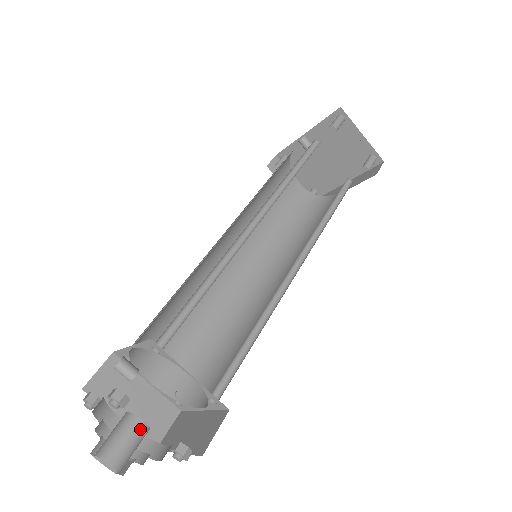
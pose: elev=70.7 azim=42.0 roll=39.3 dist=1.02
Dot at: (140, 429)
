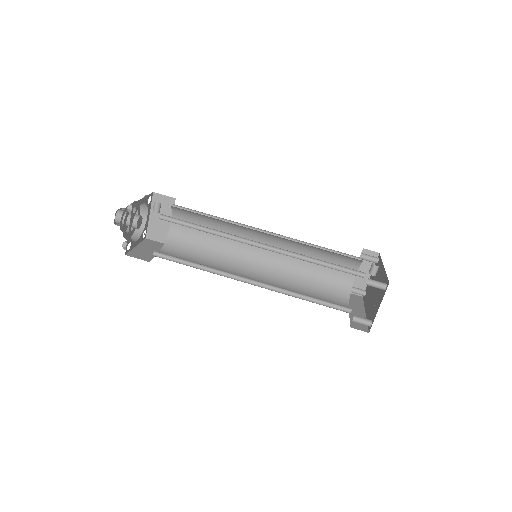
Dot at: (133, 224)
